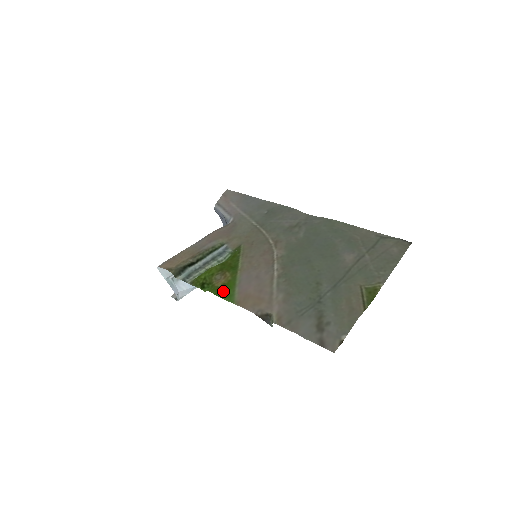
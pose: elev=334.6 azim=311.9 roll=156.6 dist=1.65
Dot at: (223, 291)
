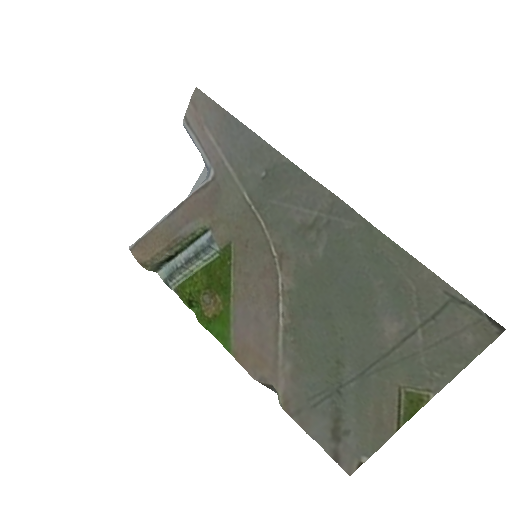
Dot at: (215, 327)
